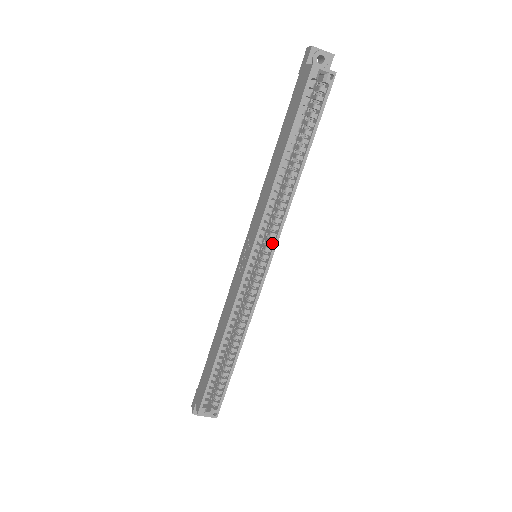
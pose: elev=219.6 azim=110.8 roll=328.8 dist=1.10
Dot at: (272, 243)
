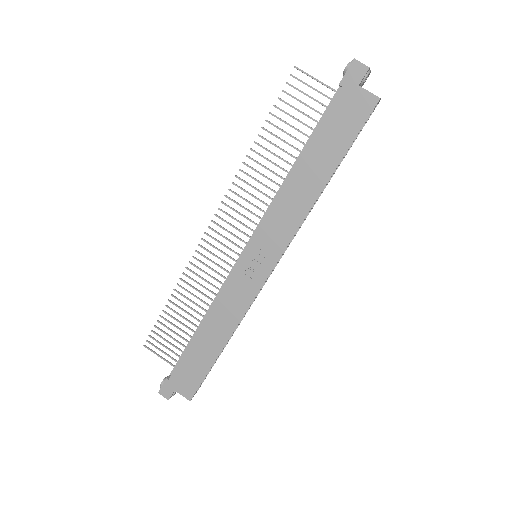
Dot at: occluded
